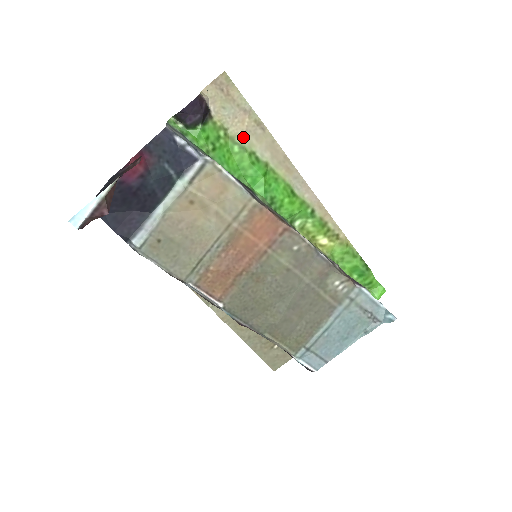
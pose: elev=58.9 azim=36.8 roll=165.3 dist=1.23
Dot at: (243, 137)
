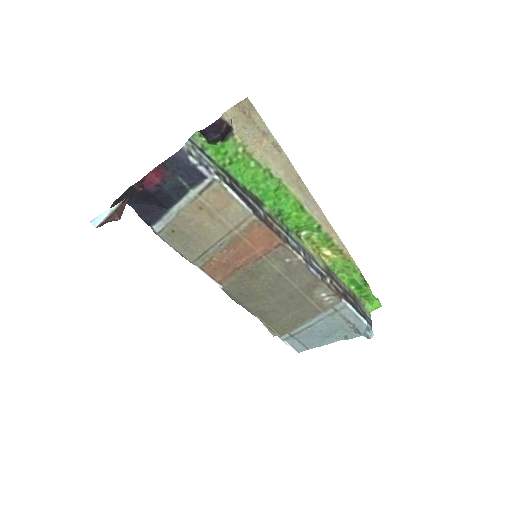
Dot at: (260, 155)
